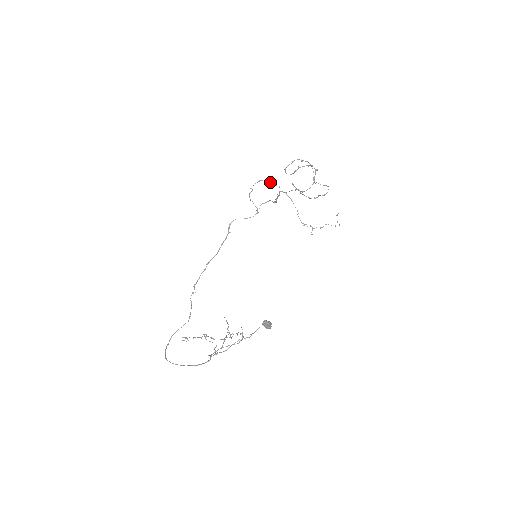
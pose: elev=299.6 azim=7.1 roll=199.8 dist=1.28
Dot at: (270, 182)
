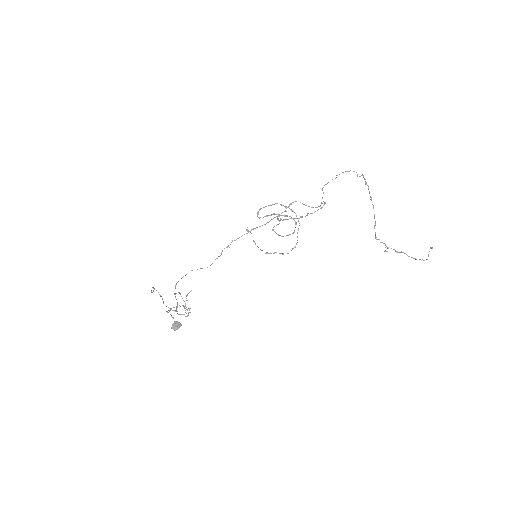
Dot at: occluded
